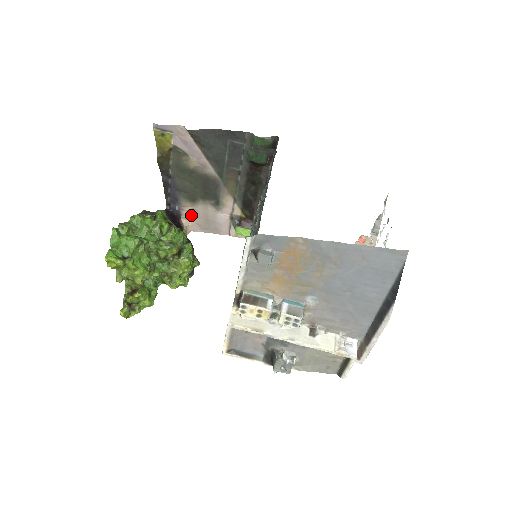
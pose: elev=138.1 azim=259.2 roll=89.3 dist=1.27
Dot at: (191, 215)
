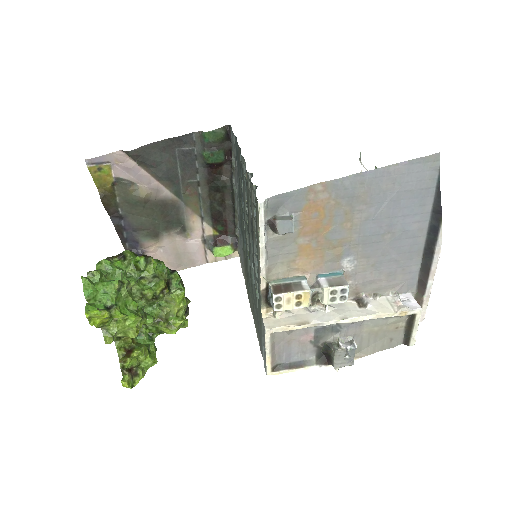
Dot at: (158, 255)
